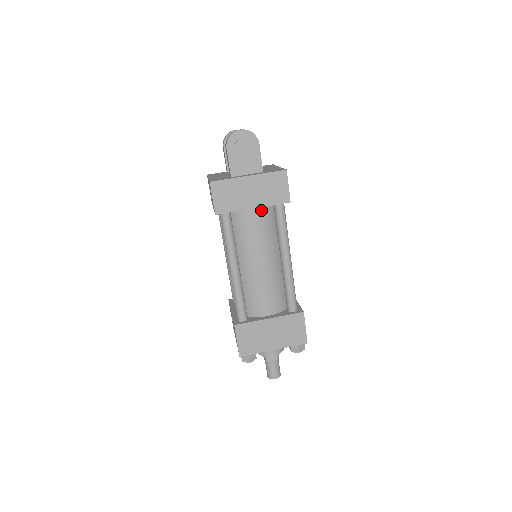
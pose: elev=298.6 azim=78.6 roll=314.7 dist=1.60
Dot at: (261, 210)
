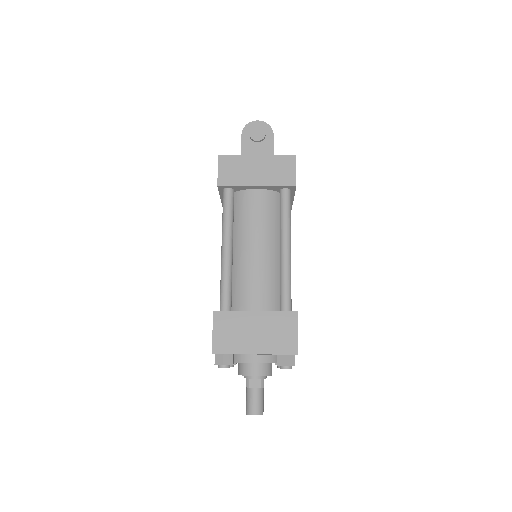
Dot at: (266, 193)
